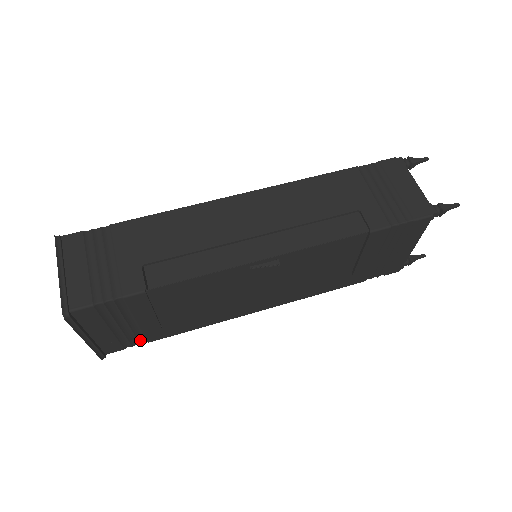
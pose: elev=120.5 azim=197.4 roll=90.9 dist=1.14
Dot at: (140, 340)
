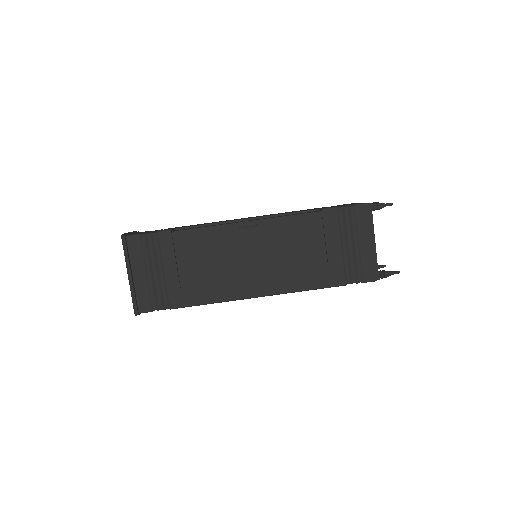
Dot at: (164, 303)
